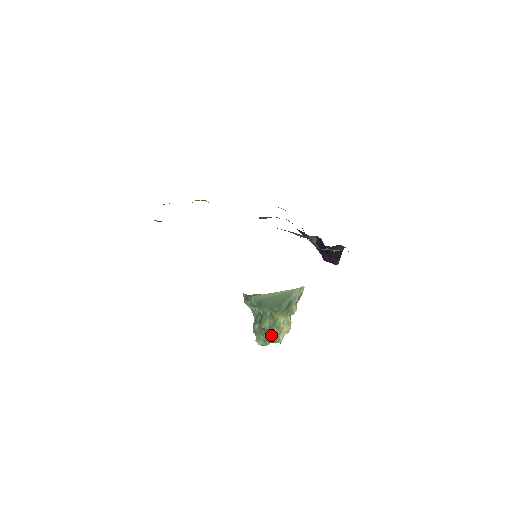
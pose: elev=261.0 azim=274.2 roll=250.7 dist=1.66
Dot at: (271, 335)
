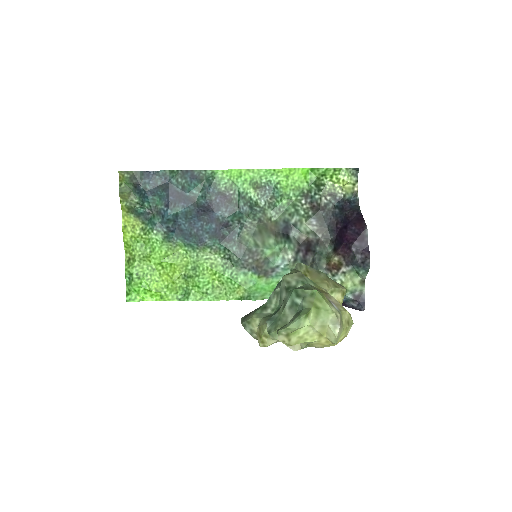
Dot at: (307, 287)
